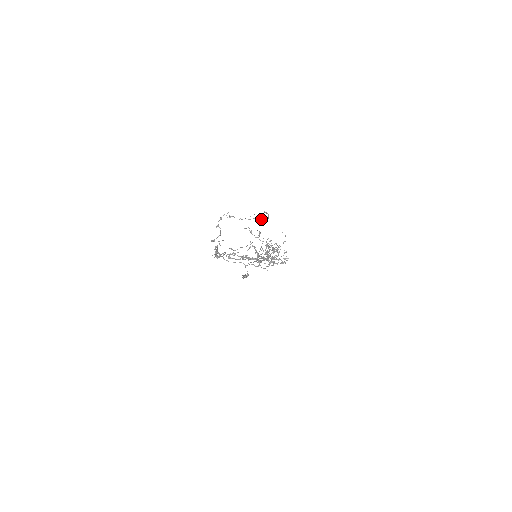
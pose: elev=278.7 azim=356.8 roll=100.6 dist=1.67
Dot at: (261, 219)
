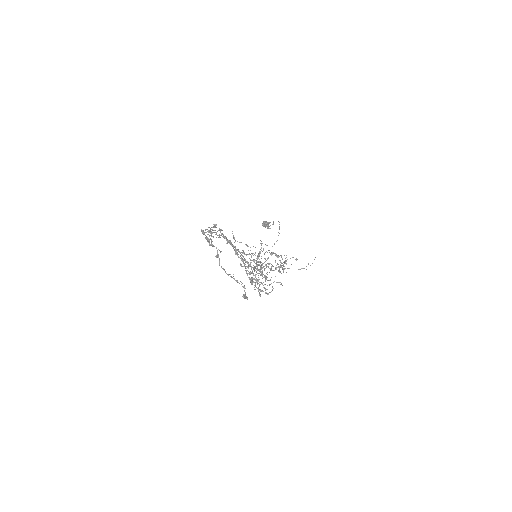
Dot at: (244, 287)
